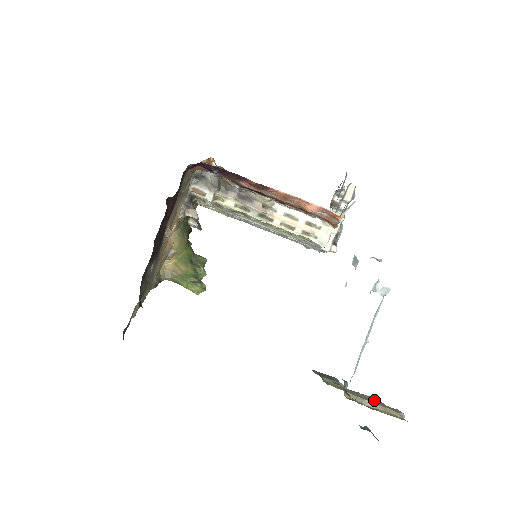
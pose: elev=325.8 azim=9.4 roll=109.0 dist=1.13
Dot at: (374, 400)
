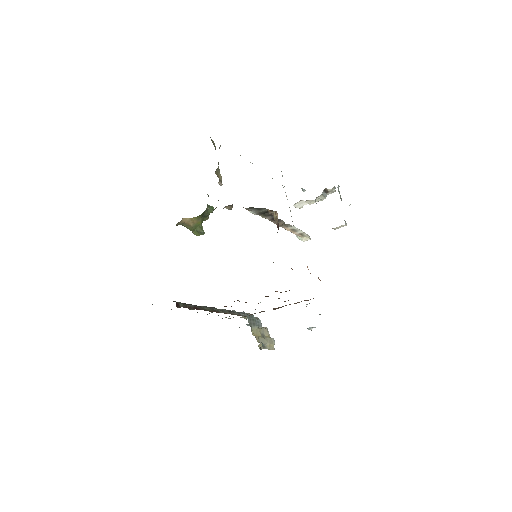
Dot at: (267, 333)
